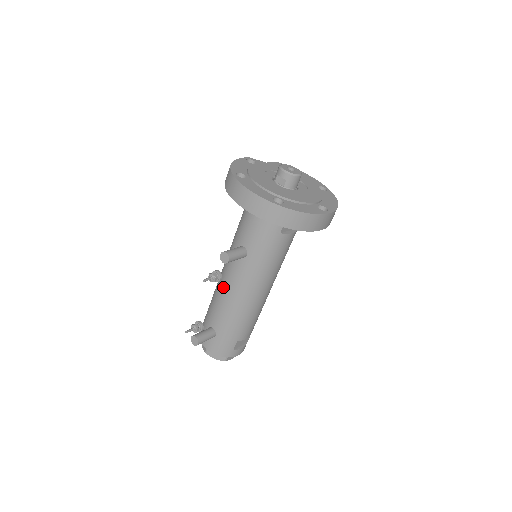
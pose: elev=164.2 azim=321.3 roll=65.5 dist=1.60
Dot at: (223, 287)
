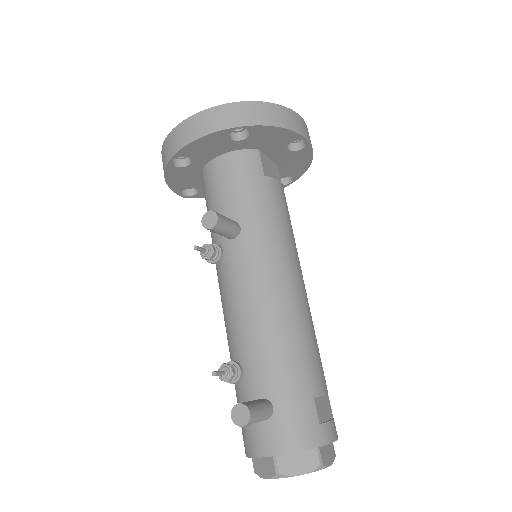
Dot at: (236, 310)
